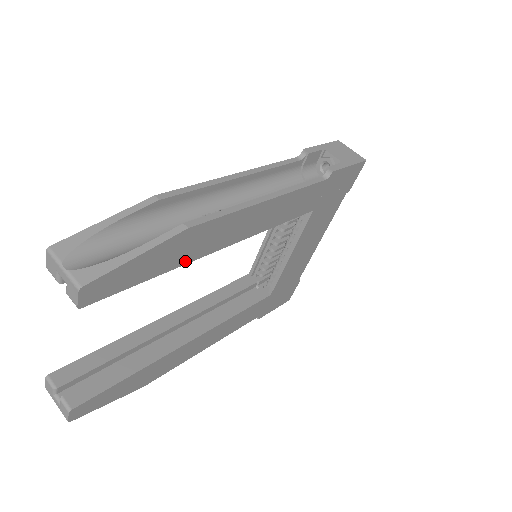
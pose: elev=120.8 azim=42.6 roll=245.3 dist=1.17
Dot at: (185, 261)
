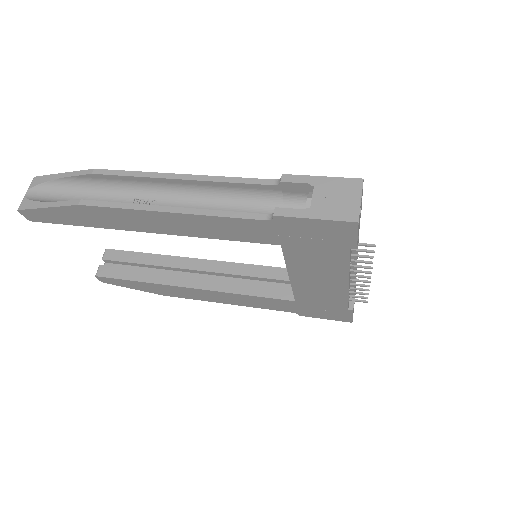
Dot at: (105, 226)
